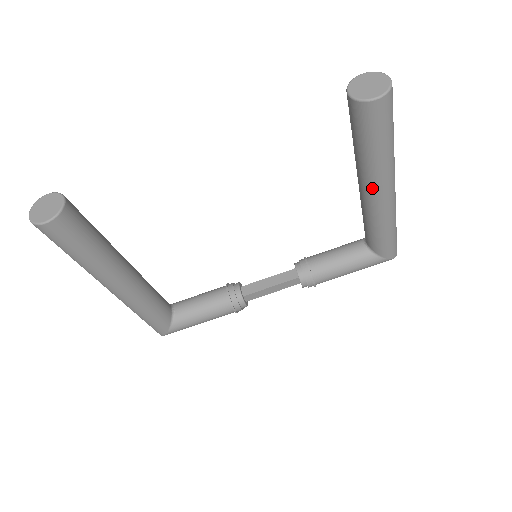
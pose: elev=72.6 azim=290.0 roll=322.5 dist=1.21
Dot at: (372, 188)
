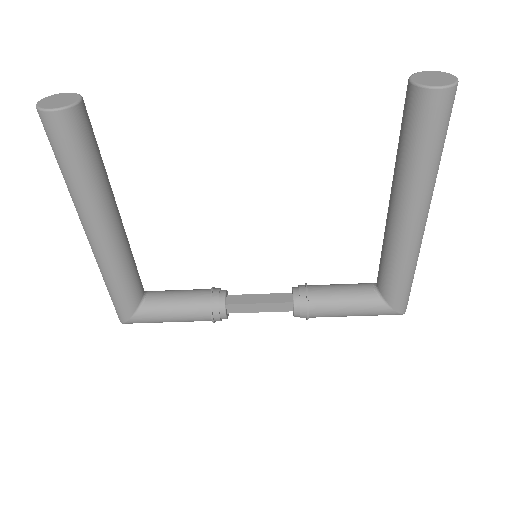
Dot at: (404, 206)
